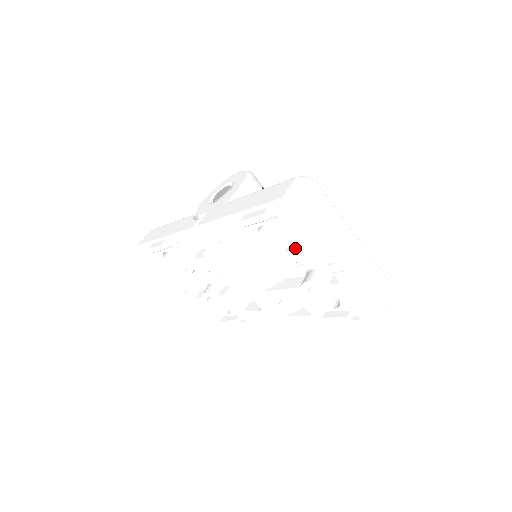
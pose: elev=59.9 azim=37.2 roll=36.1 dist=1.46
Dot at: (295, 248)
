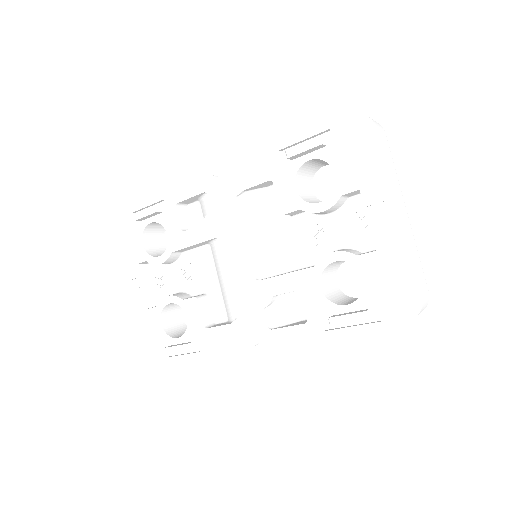
Dot at: (336, 194)
